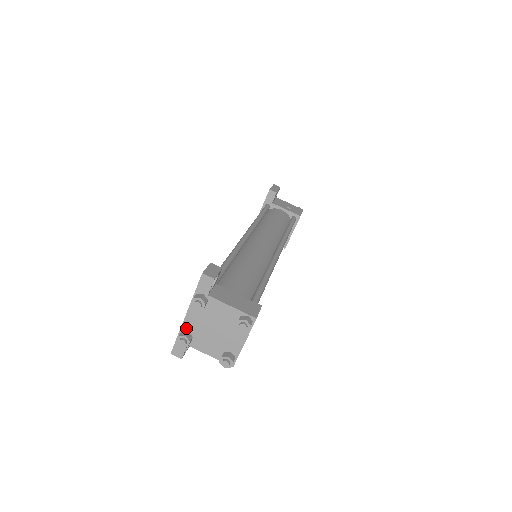
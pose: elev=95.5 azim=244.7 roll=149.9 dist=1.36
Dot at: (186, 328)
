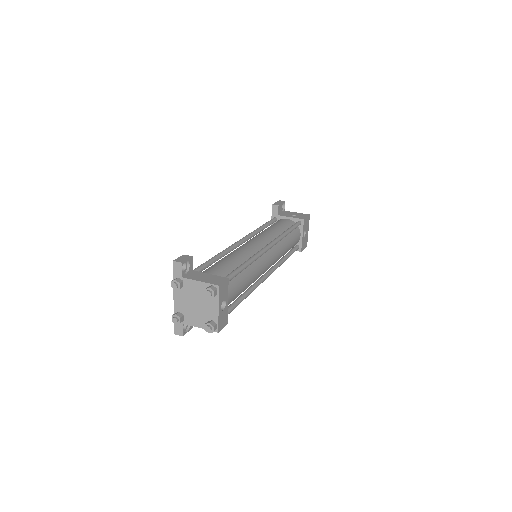
Dot at: (177, 309)
